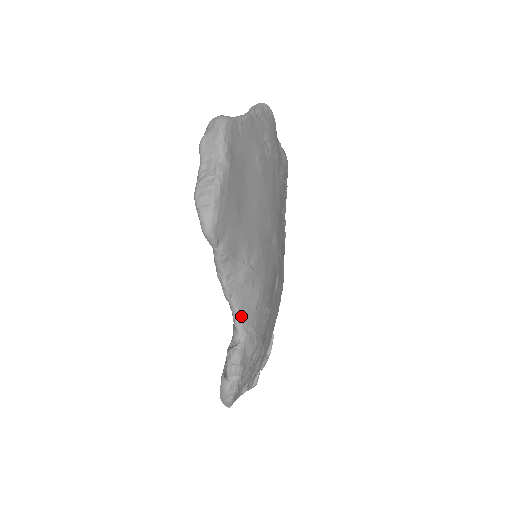
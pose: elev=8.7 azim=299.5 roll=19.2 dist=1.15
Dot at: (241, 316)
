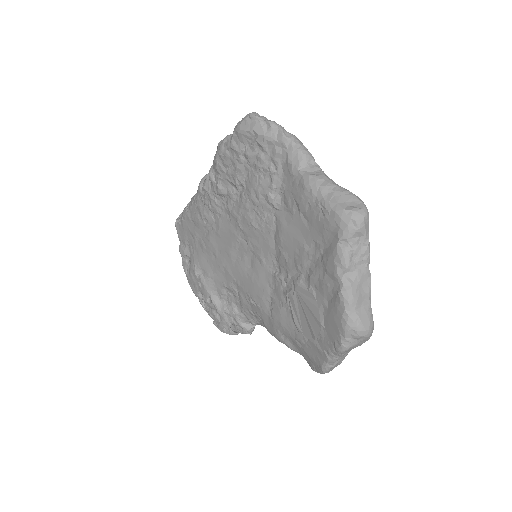
Dot at: occluded
